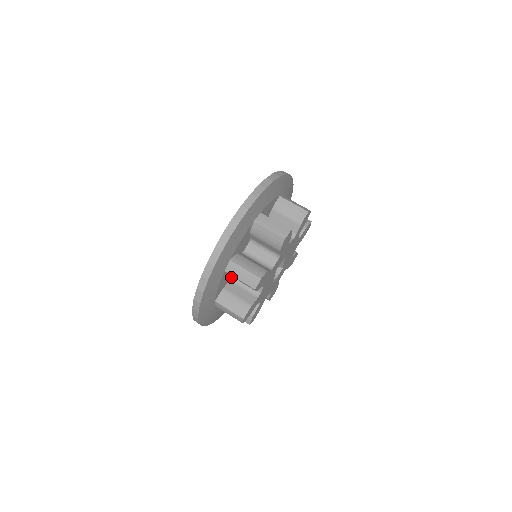
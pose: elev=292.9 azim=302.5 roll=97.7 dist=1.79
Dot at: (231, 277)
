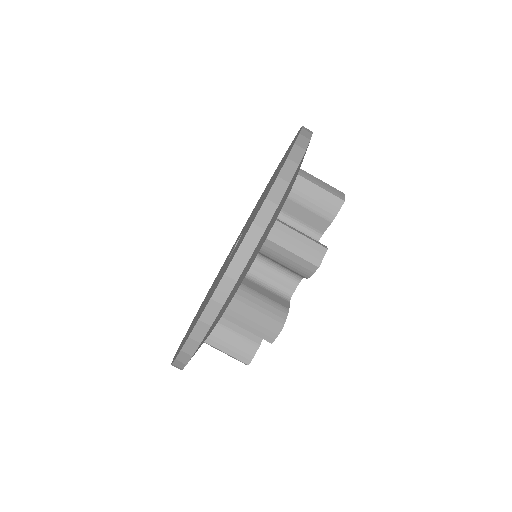
Dot at: occluded
